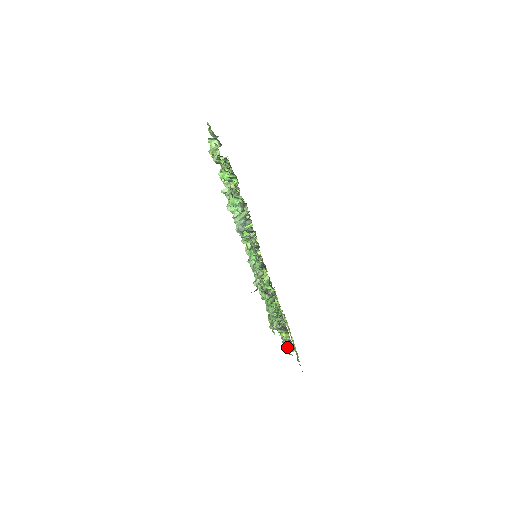
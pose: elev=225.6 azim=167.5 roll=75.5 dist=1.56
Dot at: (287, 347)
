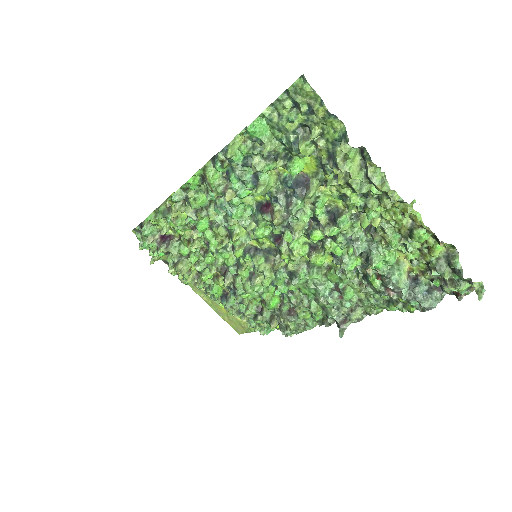
Dot at: occluded
